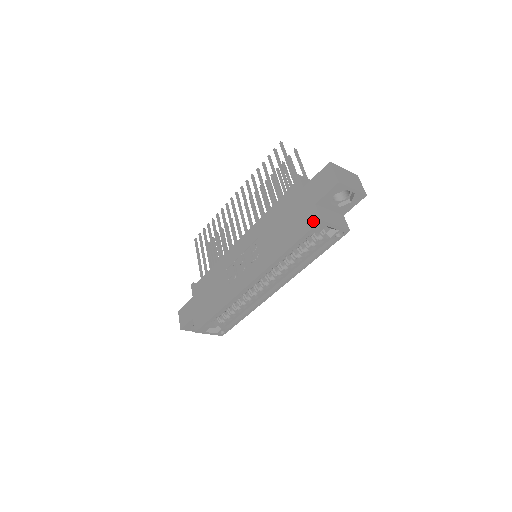
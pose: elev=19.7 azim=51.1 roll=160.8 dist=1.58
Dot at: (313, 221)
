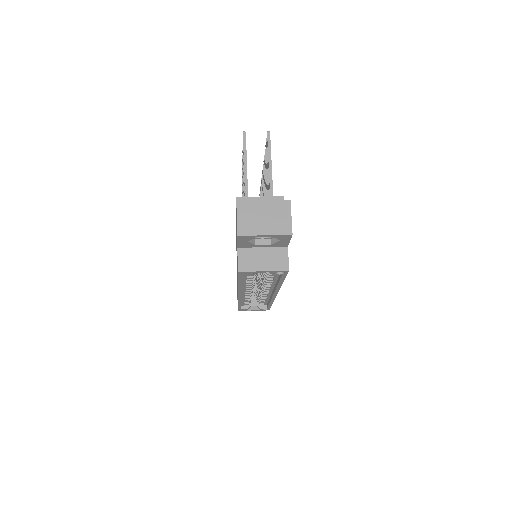
Dot at: occluded
